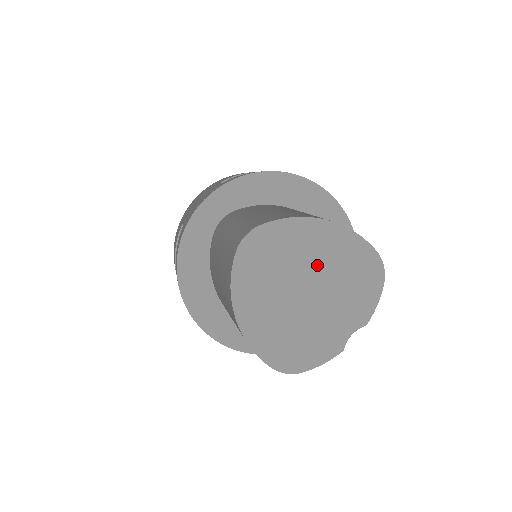
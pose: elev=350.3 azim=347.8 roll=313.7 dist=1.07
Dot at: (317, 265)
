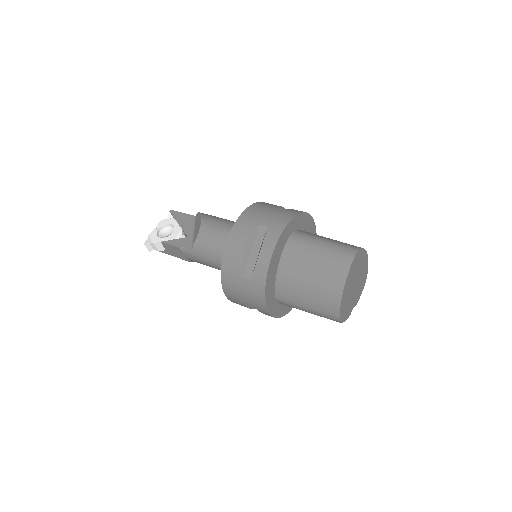
Dot at: (360, 273)
